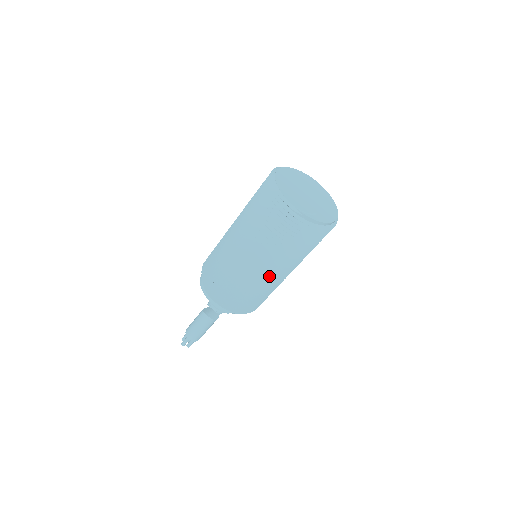
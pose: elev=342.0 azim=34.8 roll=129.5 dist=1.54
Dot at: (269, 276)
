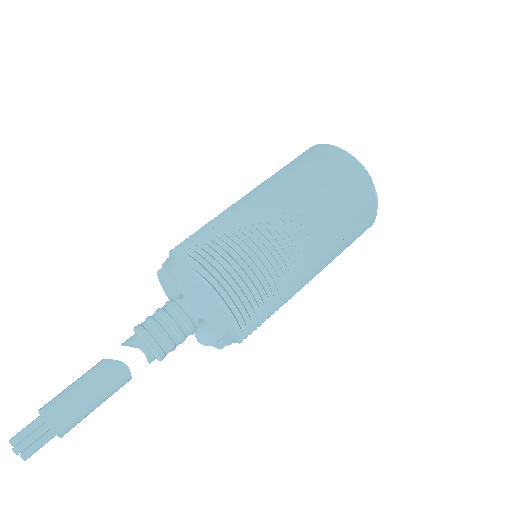
Dot at: (310, 269)
